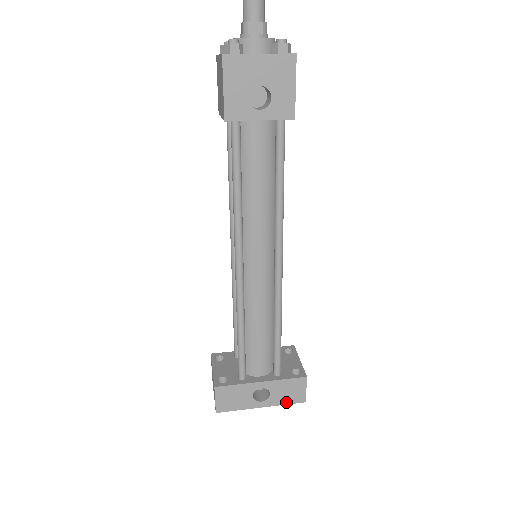
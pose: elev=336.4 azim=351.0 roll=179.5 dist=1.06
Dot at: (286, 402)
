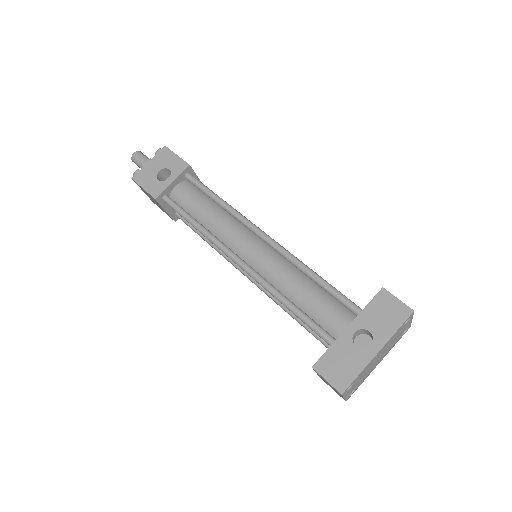
Dot at: (395, 327)
